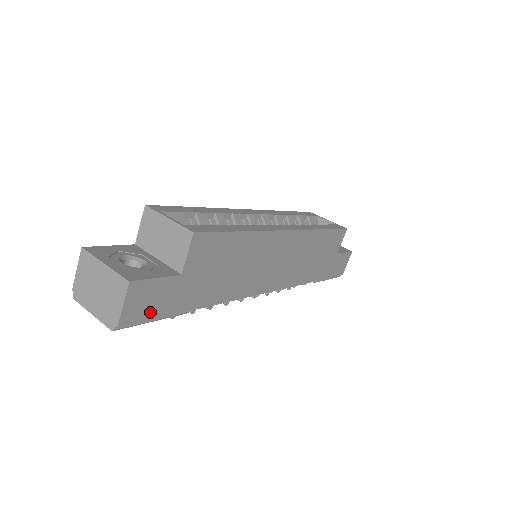
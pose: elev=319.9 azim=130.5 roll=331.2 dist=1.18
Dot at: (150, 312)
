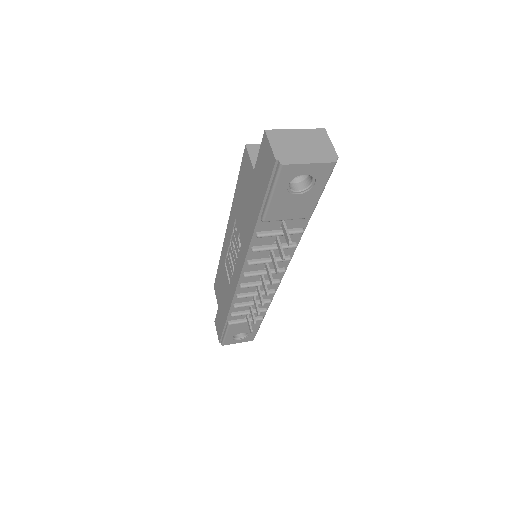
Dot at: occluded
